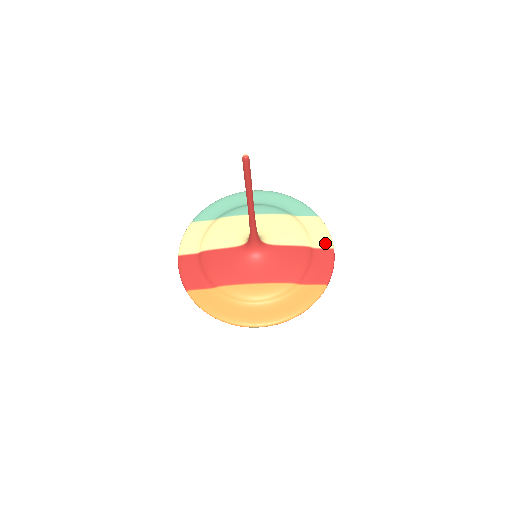
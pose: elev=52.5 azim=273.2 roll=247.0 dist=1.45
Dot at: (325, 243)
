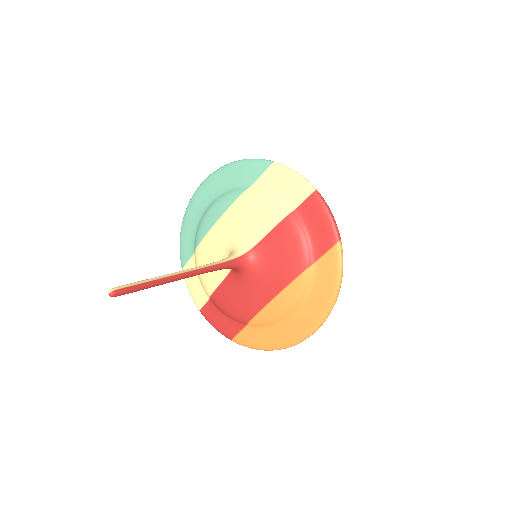
Dot at: (301, 192)
